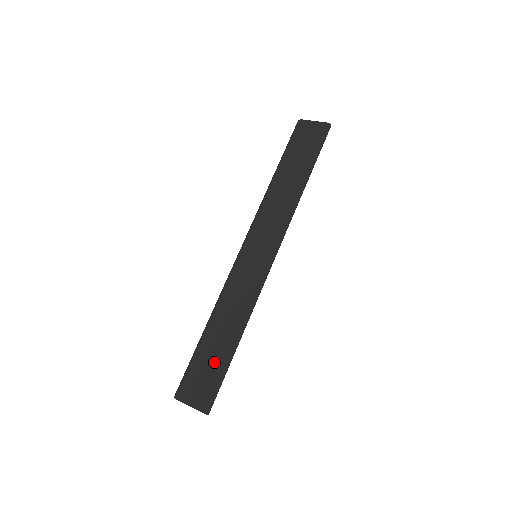
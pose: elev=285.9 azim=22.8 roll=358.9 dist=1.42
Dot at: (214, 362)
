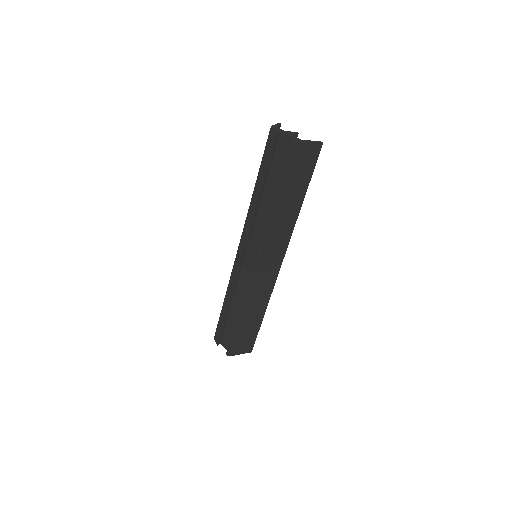
Dot at: (251, 332)
